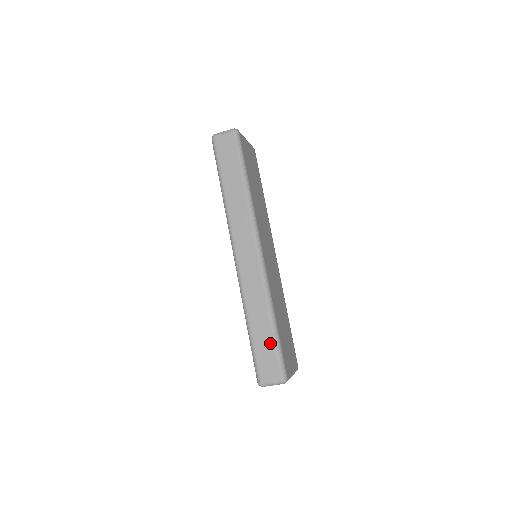
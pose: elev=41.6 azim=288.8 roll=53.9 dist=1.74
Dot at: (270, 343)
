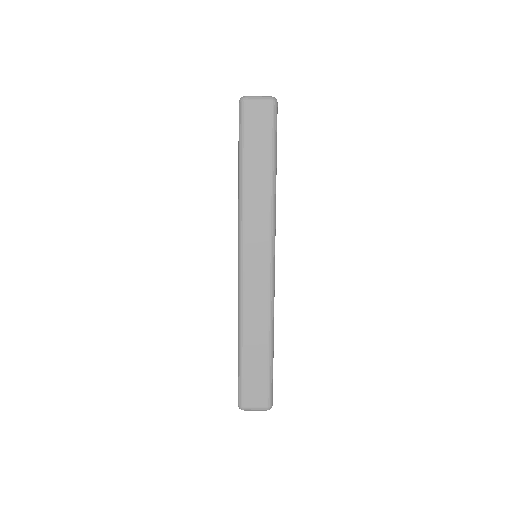
Dot at: (263, 368)
